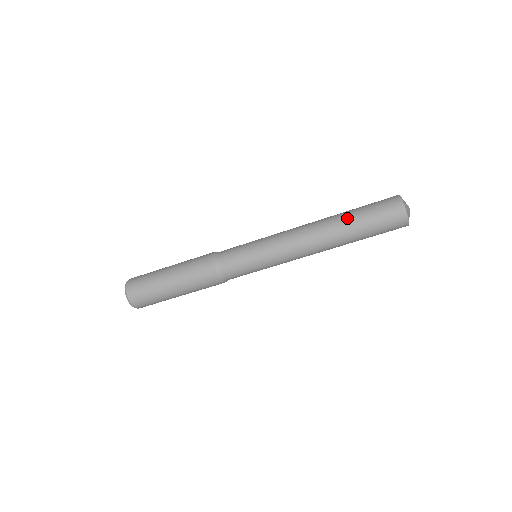
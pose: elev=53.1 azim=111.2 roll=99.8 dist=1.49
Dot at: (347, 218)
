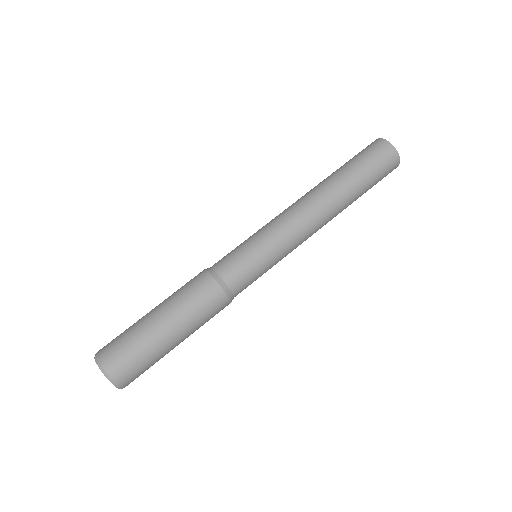
Dot at: occluded
